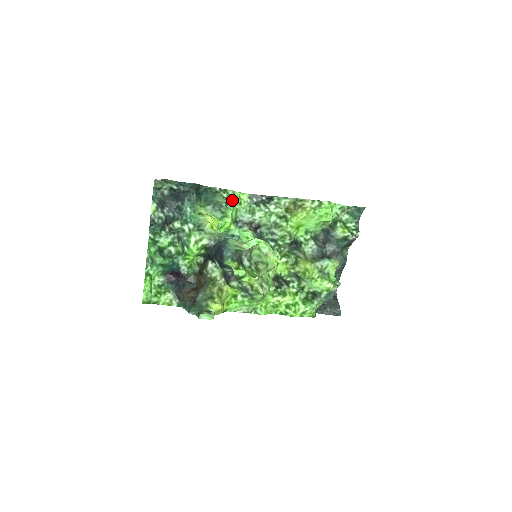
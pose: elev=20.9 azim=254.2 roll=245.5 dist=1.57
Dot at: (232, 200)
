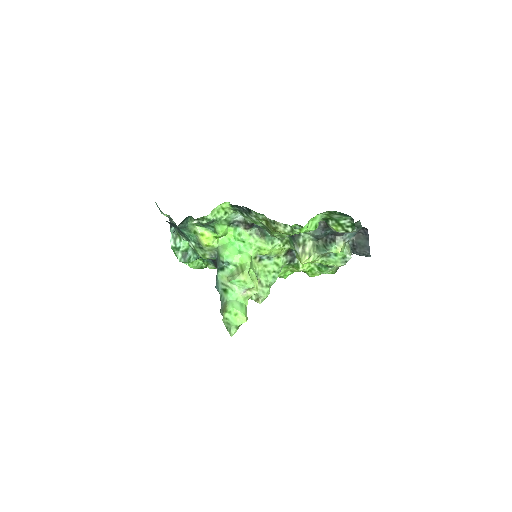
Dot at: (214, 219)
